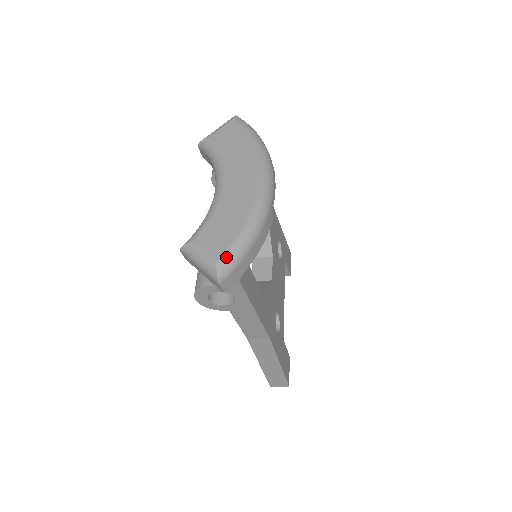
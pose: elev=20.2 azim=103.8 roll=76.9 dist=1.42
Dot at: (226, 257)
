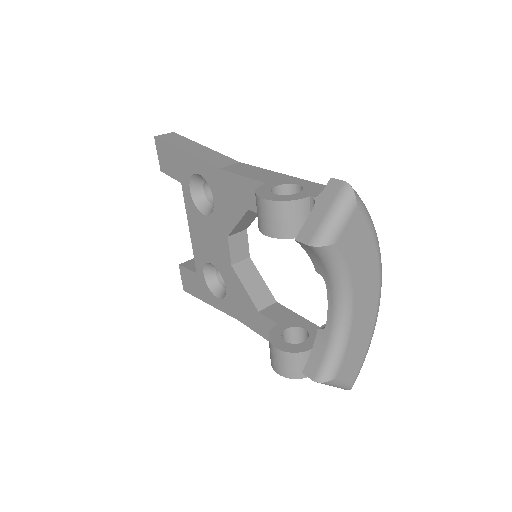
Dot at: occluded
